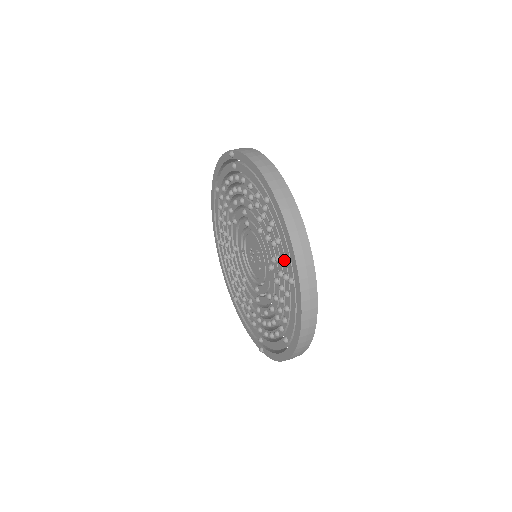
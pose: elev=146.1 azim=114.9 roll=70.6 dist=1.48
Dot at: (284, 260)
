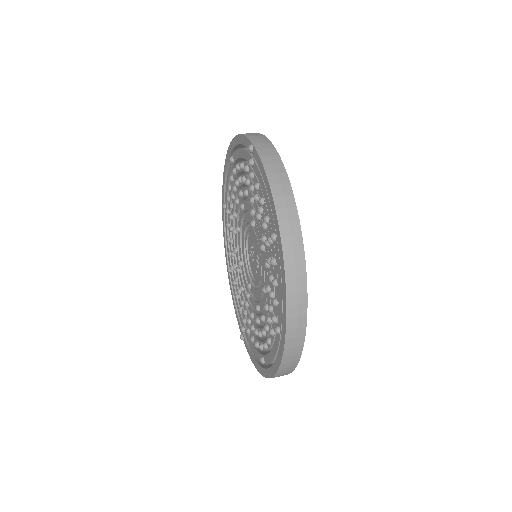
Dot at: (277, 305)
